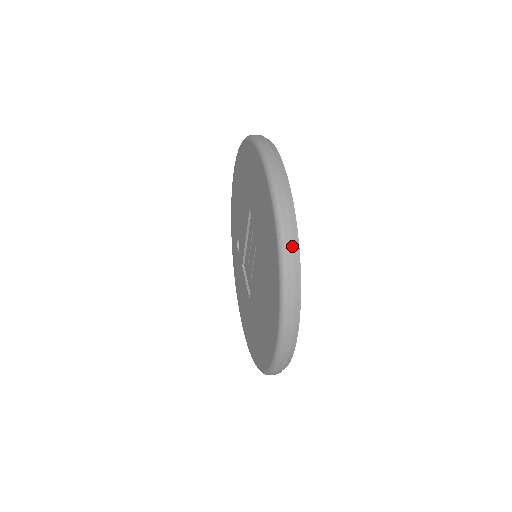
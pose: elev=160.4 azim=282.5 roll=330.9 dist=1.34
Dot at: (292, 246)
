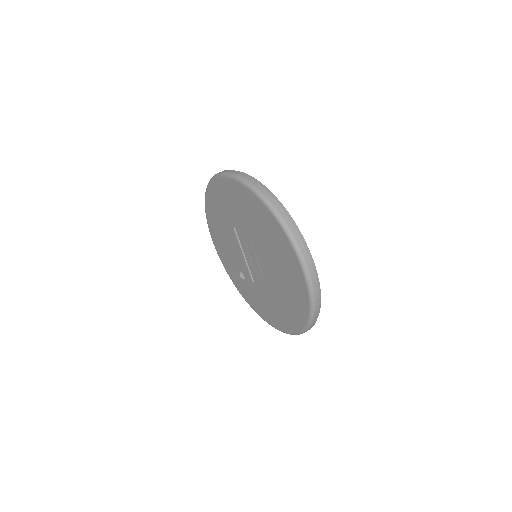
Dot at: (268, 193)
